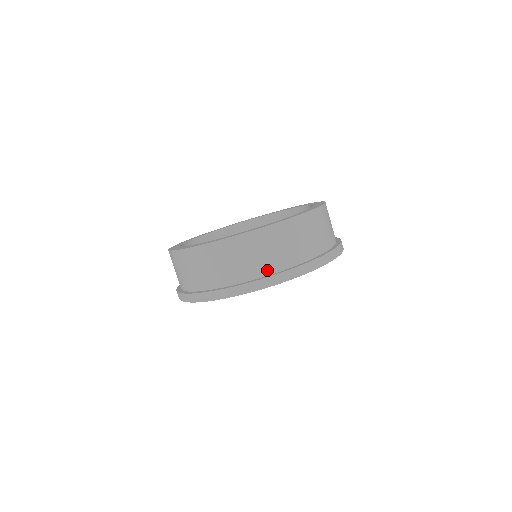
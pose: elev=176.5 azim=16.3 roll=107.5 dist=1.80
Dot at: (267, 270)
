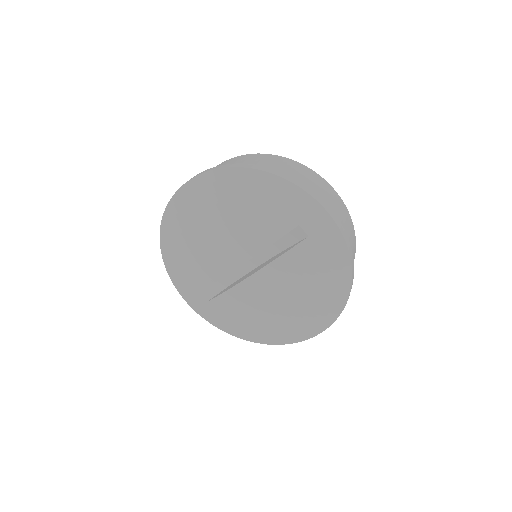
Dot at: occluded
